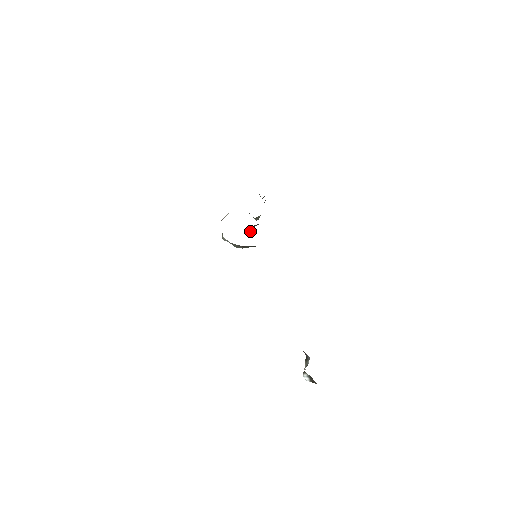
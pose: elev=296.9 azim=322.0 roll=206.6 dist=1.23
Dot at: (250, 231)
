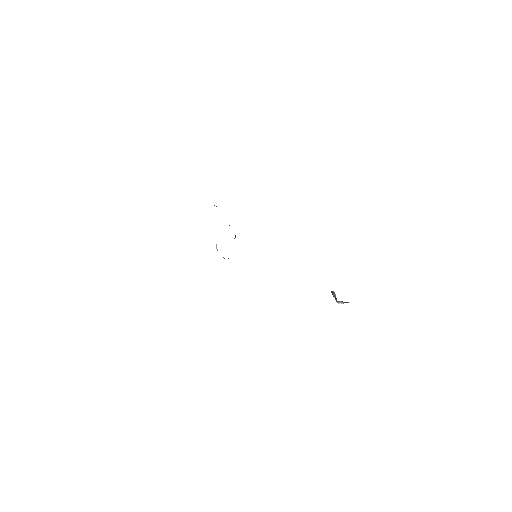
Dot at: occluded
